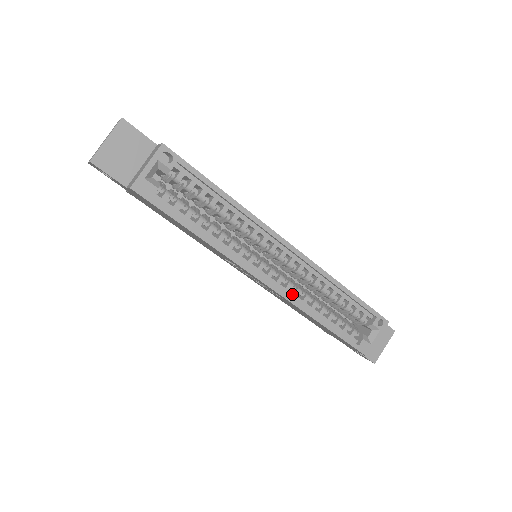
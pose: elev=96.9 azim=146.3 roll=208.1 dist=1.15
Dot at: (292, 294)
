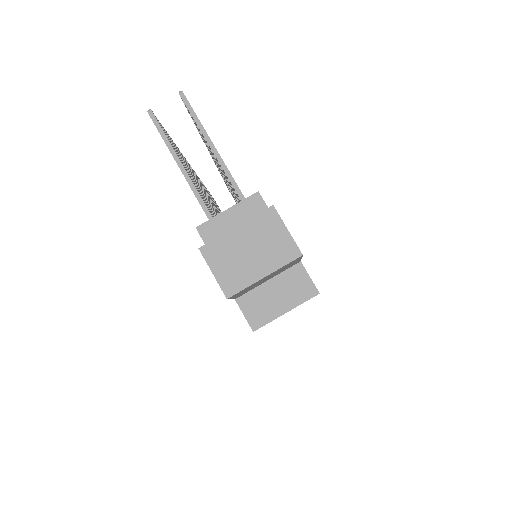
Dot at: occluded
